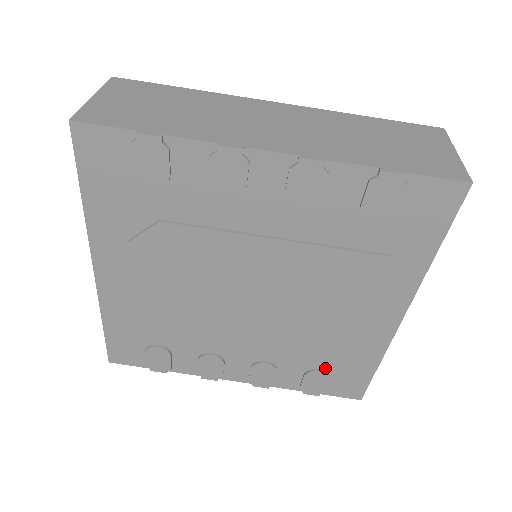
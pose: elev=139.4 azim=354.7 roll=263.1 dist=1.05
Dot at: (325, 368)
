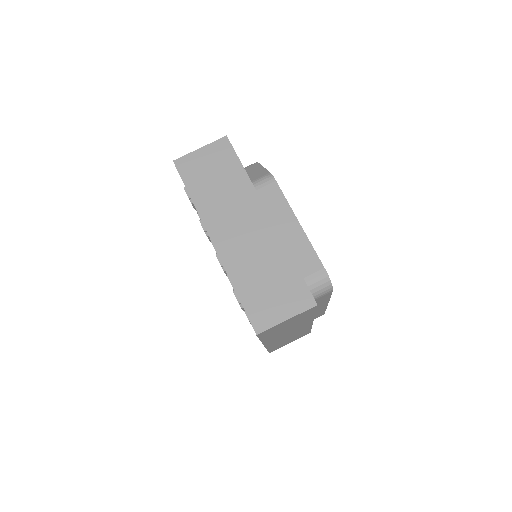
Dot at: occluded
